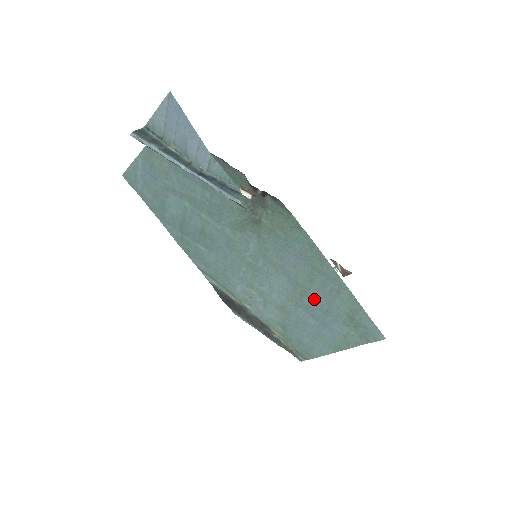
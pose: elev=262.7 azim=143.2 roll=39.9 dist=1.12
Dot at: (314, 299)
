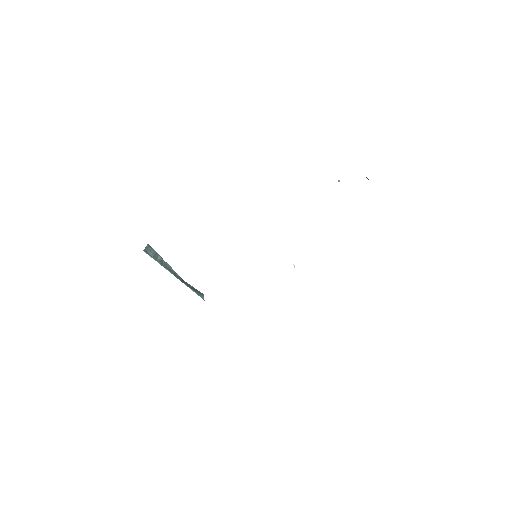
Dot at: occluded
